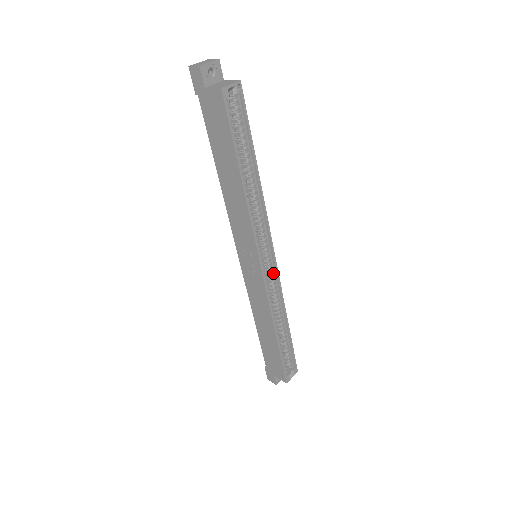
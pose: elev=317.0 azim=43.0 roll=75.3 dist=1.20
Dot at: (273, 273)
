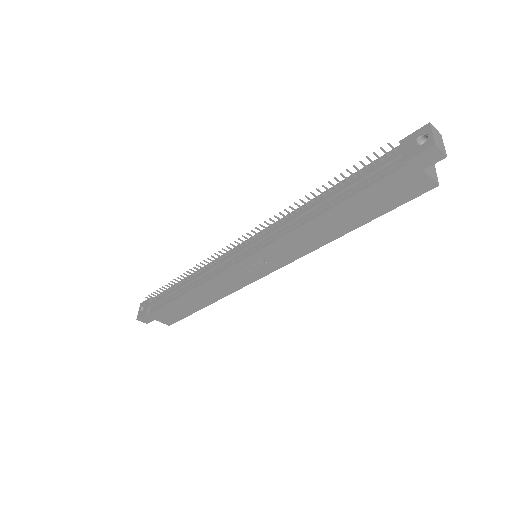
Dot at: occluded
